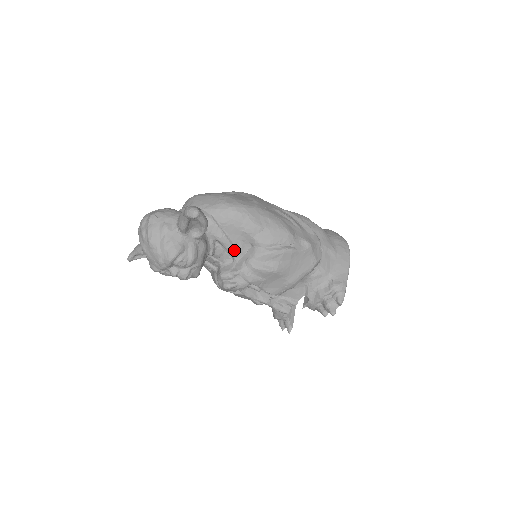
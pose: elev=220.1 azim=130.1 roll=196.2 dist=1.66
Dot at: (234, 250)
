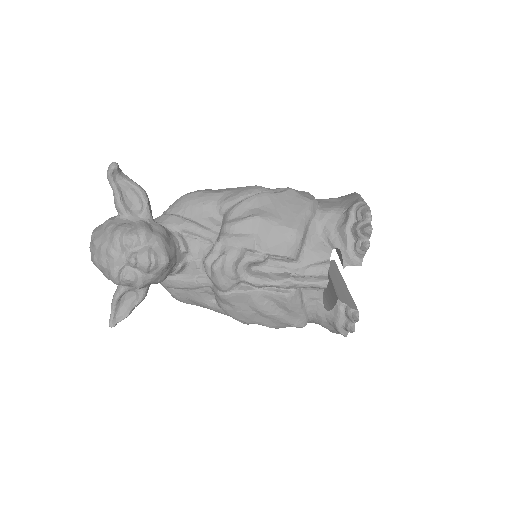
Dot at: (205, 230)
